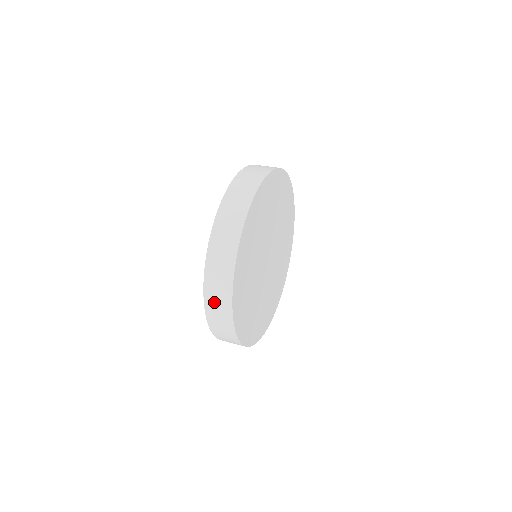
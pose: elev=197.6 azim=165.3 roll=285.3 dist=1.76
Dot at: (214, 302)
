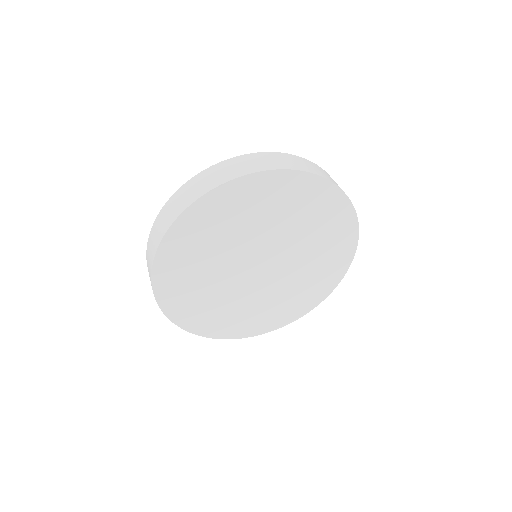
Dot at: occluded
